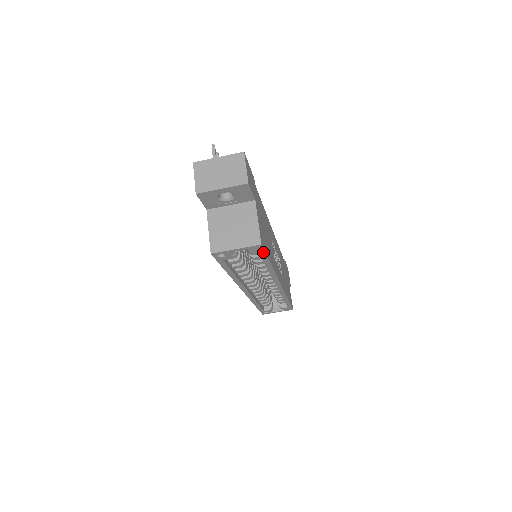
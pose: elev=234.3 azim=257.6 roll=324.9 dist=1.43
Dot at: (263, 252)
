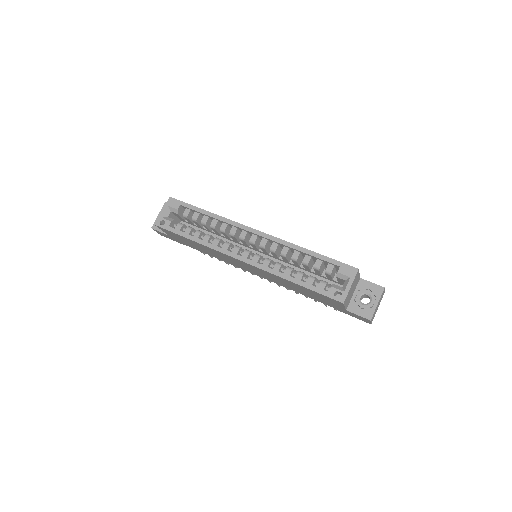
Dot at: (181, 202)
